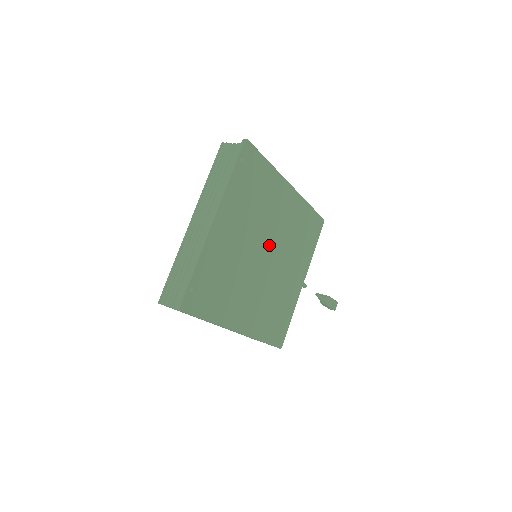
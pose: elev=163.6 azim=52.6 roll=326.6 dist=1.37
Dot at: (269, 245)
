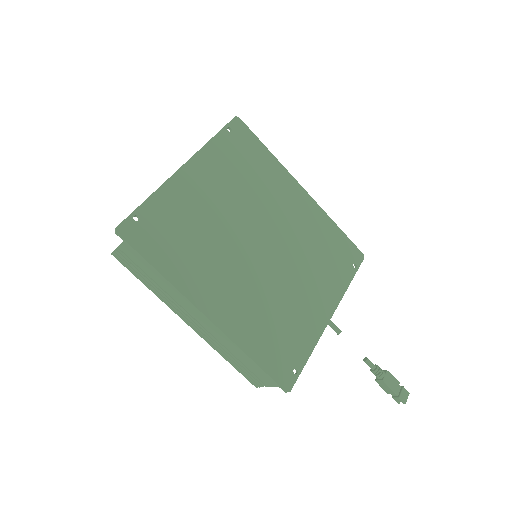
Dot at: (267, 235)
